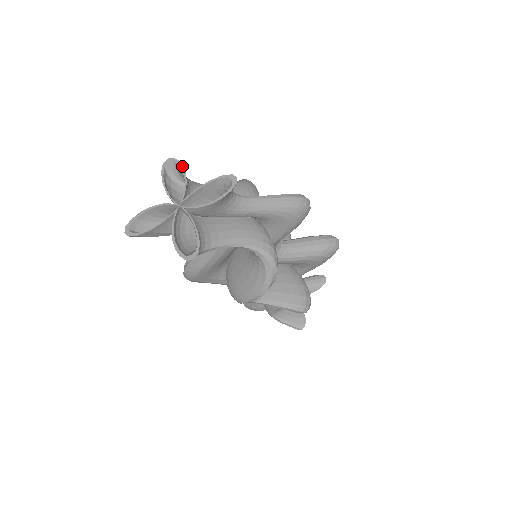
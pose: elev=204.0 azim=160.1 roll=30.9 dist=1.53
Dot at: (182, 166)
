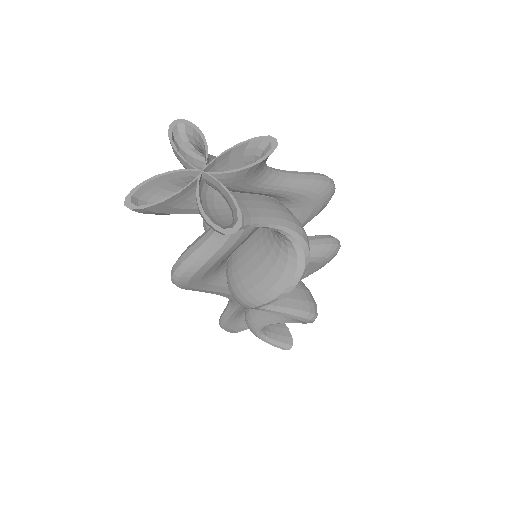
Dot at: (197, 128)
